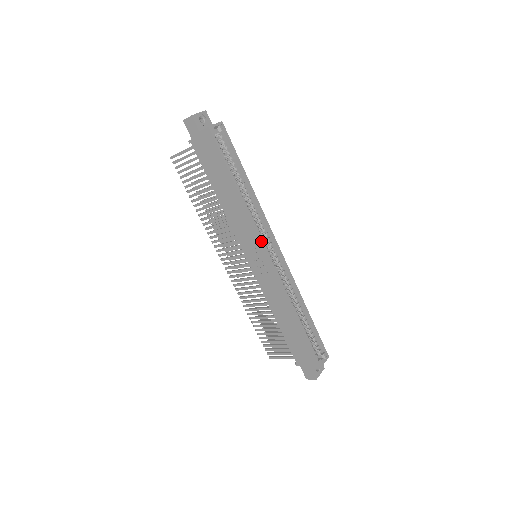
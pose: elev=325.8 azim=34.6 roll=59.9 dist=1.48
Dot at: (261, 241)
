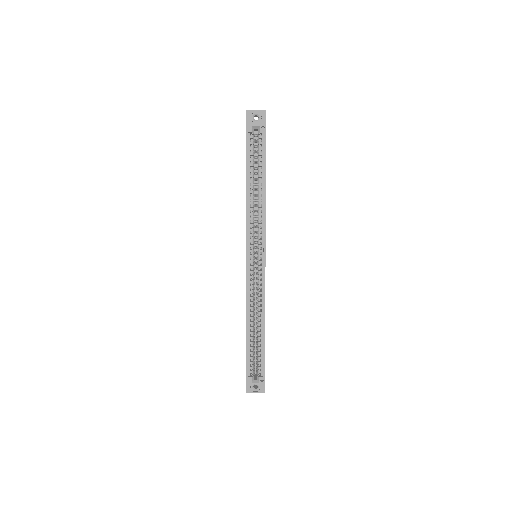
Dot at: (246, 242)
